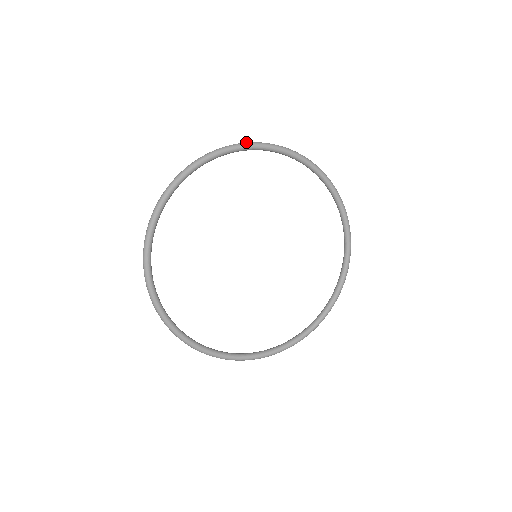
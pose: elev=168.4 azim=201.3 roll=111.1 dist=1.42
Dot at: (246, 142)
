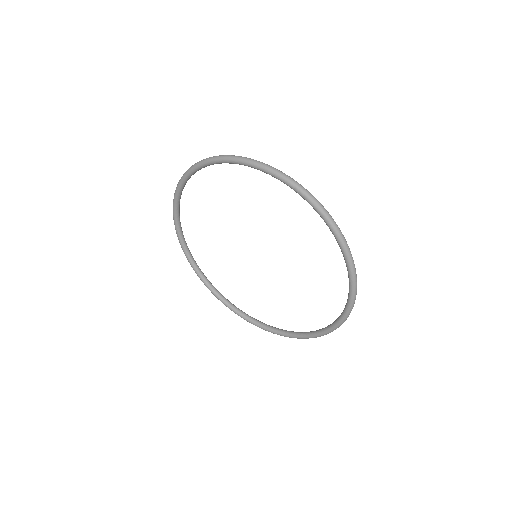
Dot at: (249, 158)
